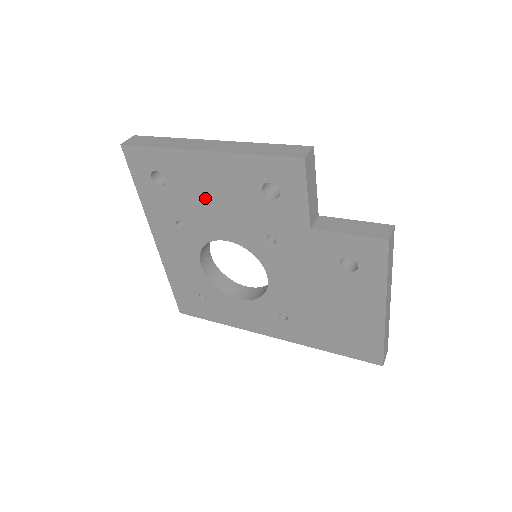
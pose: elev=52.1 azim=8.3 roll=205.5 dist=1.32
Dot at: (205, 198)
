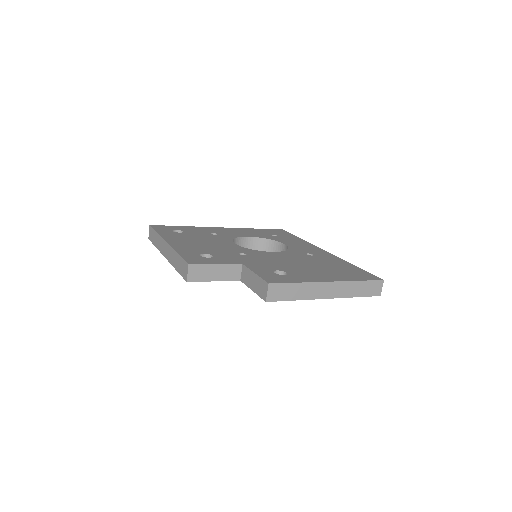
Dot at: occluded
